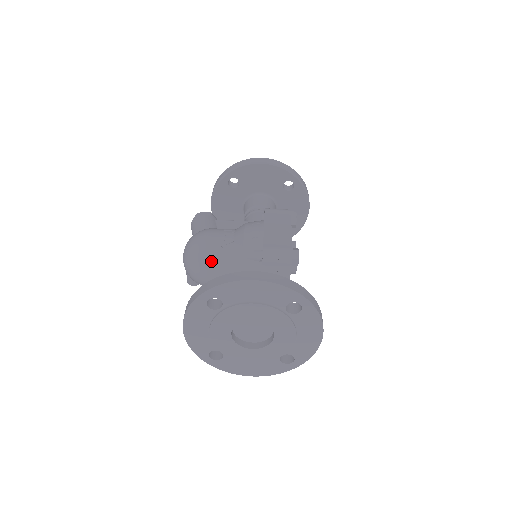
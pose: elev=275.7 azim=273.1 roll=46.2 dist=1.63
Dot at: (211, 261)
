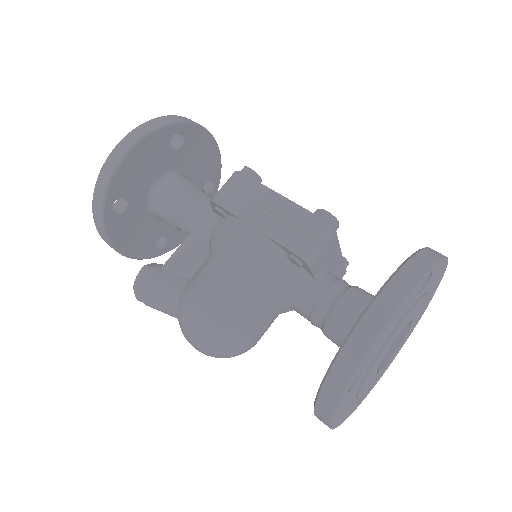
Dot at: (245, 326)
